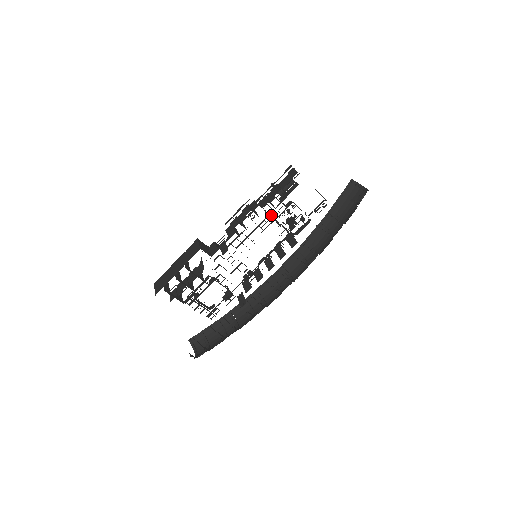
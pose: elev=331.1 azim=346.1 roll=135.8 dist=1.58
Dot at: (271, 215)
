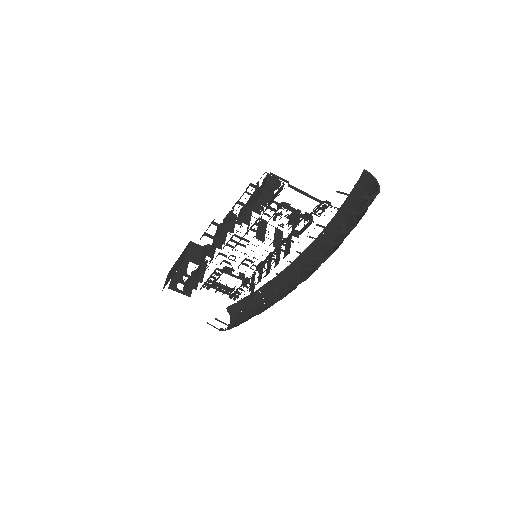
Dot at: (259, 220)
